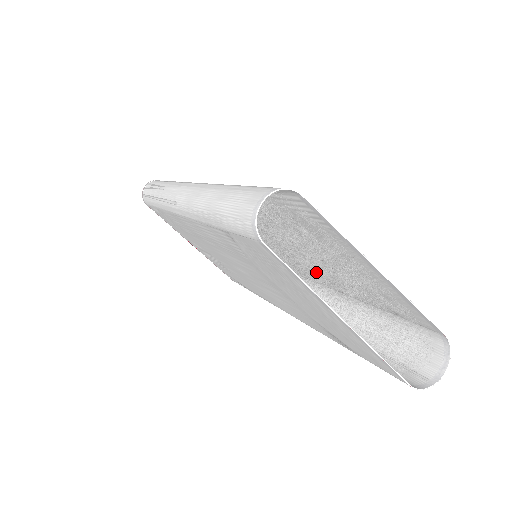
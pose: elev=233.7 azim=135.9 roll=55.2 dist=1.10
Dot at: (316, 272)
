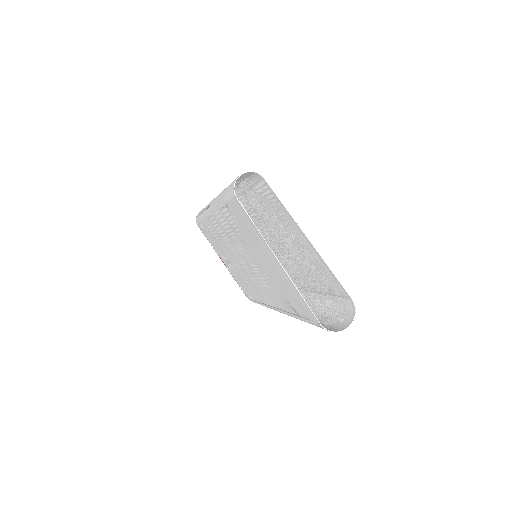
Dot at: occluded
